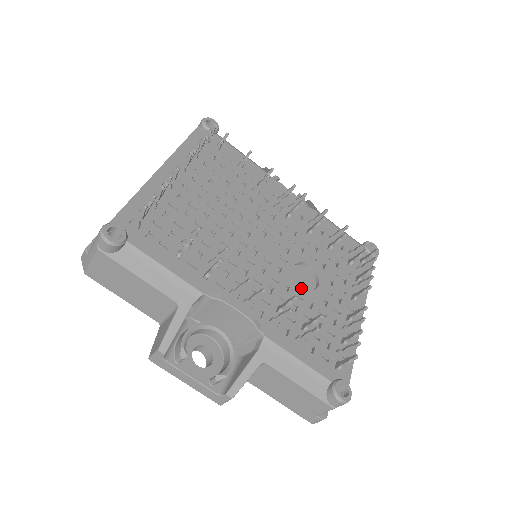
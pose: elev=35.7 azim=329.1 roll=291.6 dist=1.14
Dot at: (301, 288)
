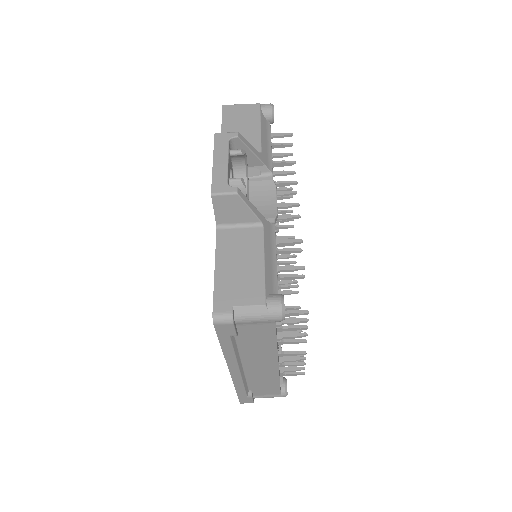
Dot at: occluded
